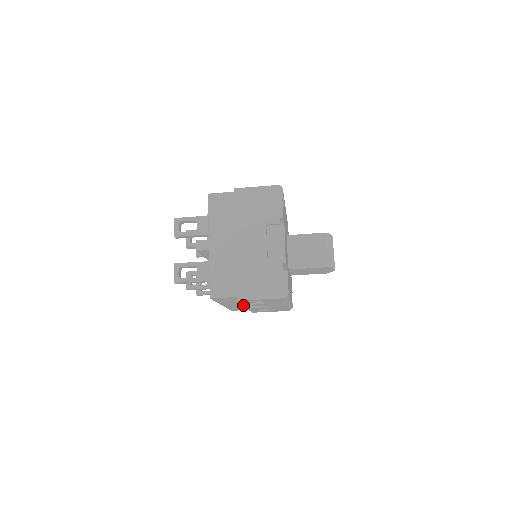
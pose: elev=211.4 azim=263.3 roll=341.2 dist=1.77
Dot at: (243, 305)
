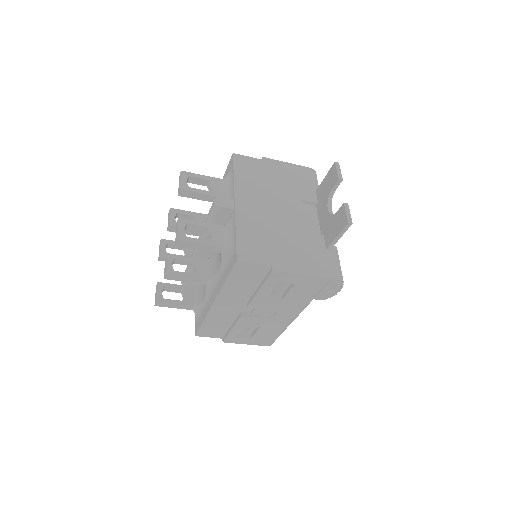
Dot at: (252, 299)
